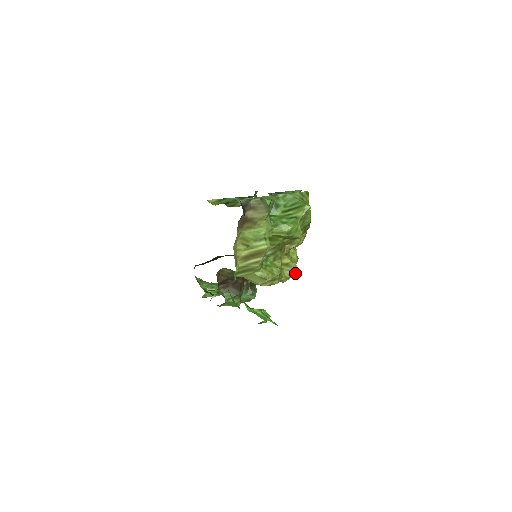
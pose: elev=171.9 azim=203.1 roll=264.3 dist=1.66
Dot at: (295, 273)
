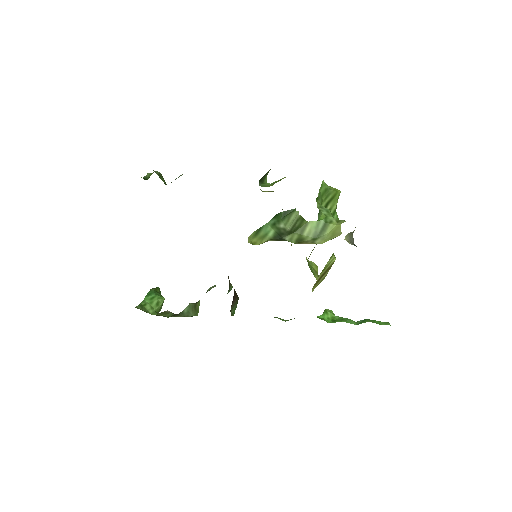
Dot at: occluded
